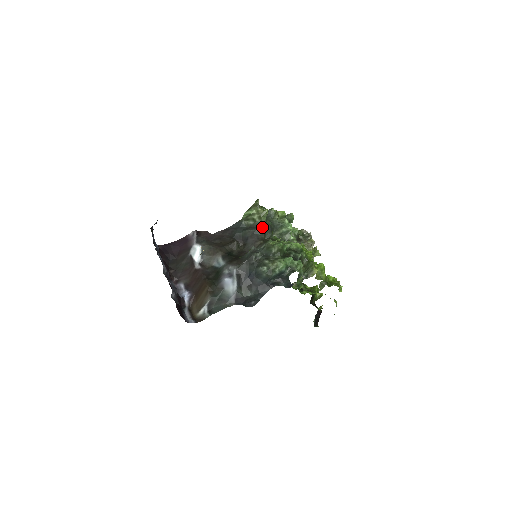
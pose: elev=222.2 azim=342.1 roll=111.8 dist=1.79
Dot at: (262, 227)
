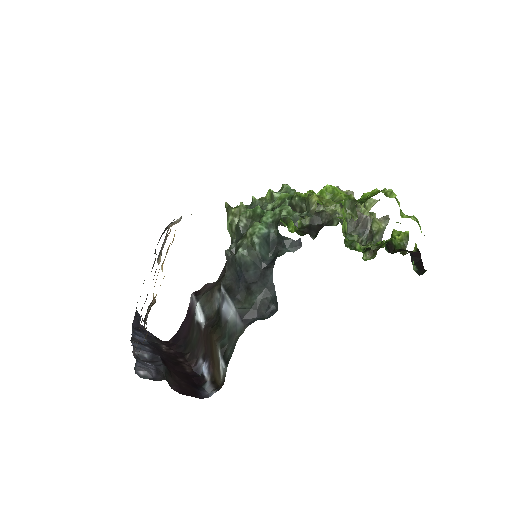
Dot at: occluded
